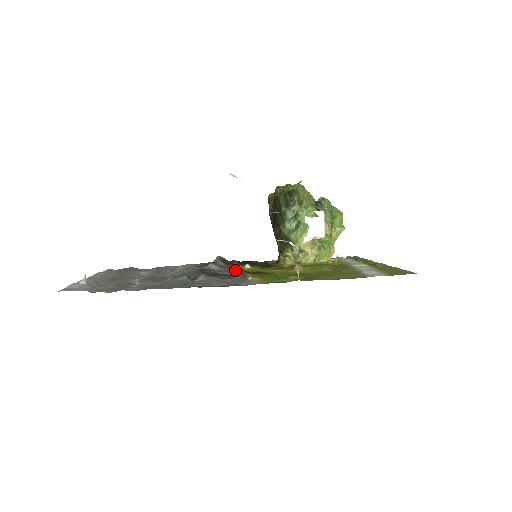
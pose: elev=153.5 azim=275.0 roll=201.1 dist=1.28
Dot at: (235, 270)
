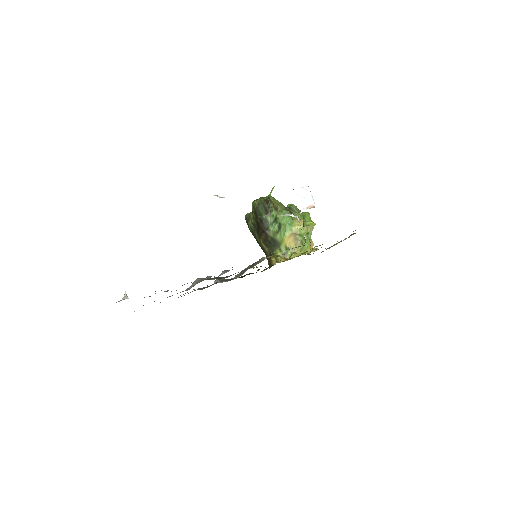
Dot at: occluded
